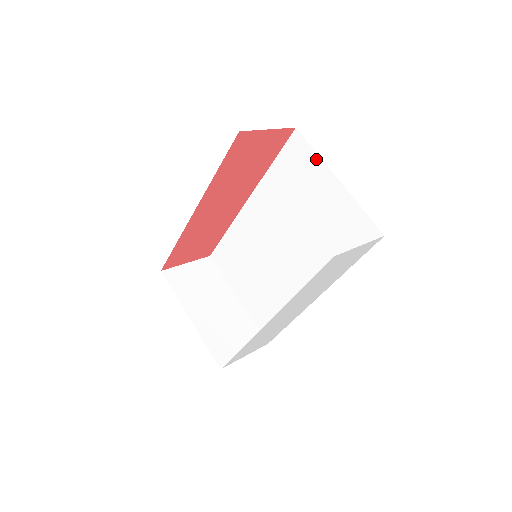
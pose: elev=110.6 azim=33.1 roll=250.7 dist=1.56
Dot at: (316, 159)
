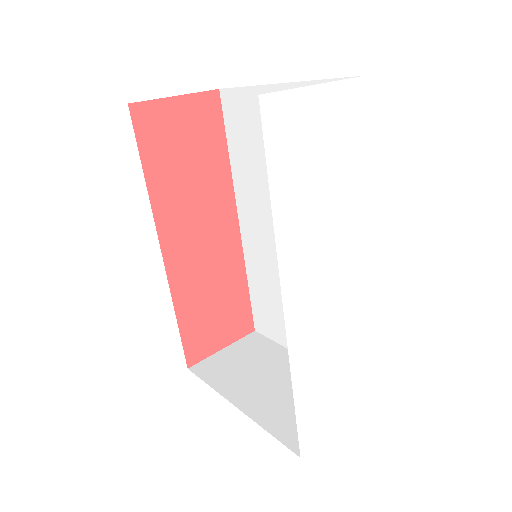
Dot at: (251, 93)
